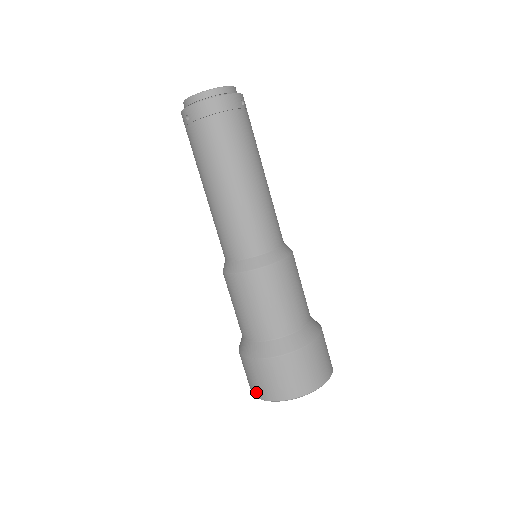
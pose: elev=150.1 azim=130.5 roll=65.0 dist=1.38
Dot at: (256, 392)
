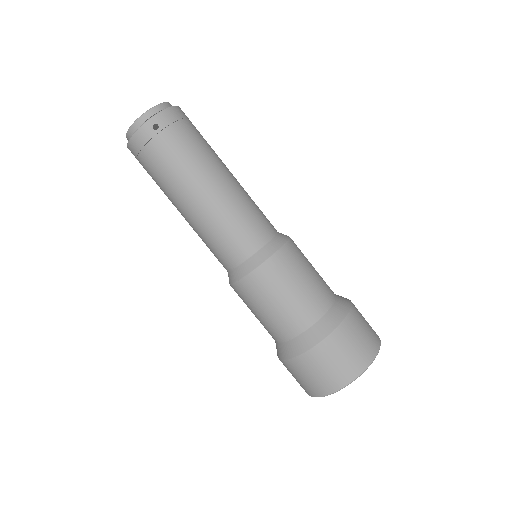
Dot at: (350, 373)
